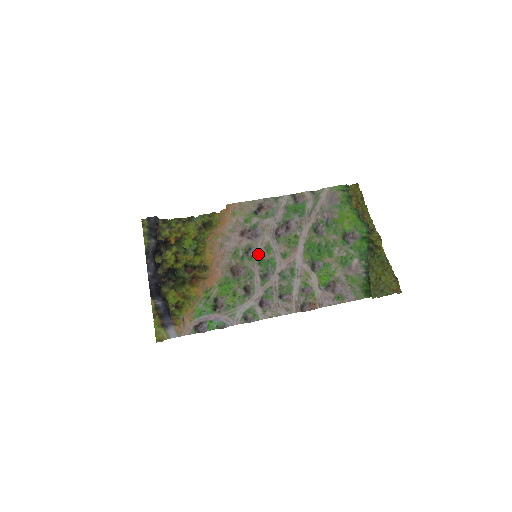
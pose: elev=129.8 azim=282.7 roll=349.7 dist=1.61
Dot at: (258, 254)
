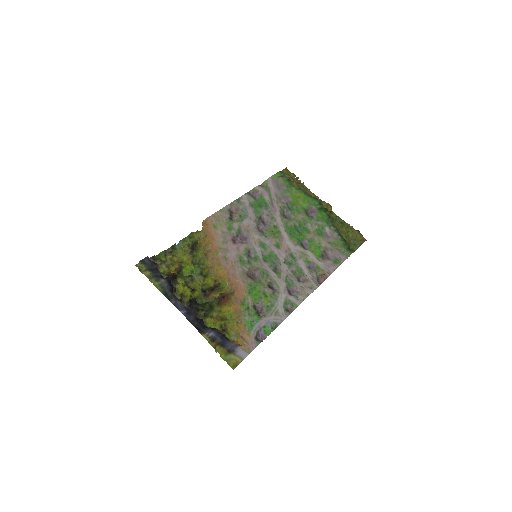
Dot at: (259, 253)
